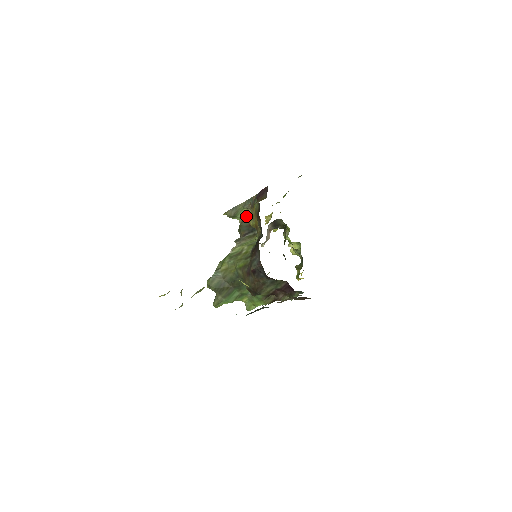
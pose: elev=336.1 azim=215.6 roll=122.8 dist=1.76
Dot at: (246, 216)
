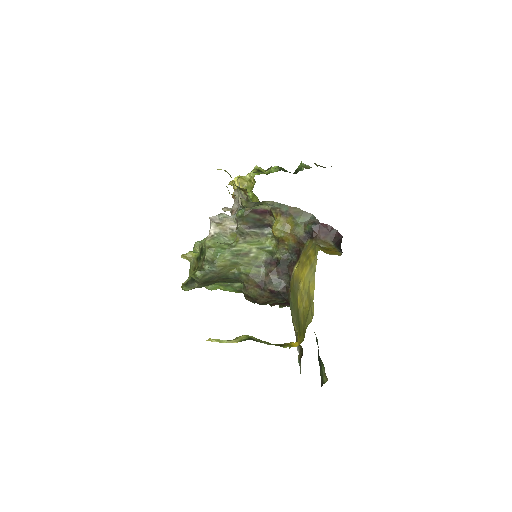
Dot at: (258, 208)
